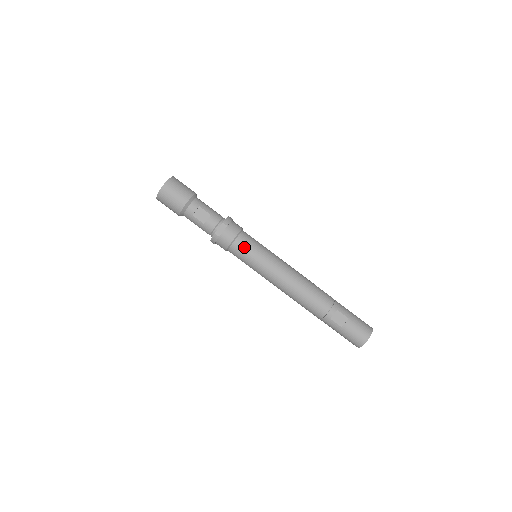
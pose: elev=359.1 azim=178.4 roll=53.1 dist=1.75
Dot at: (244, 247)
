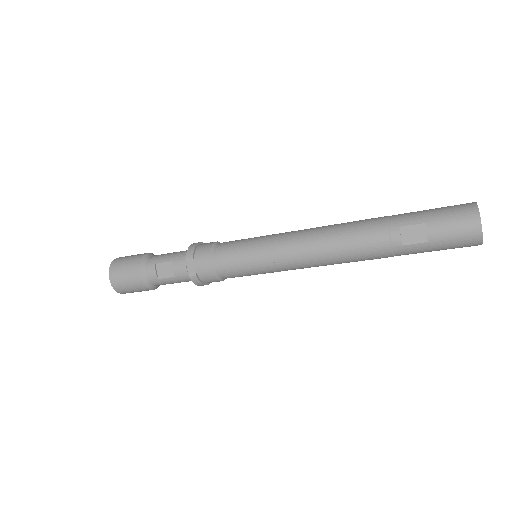
Dot at: (229, 261)
